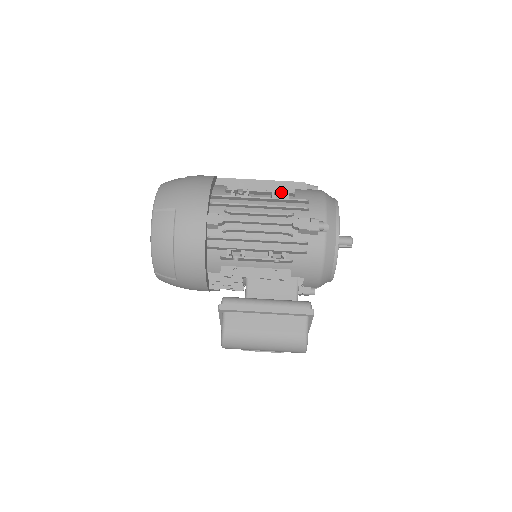
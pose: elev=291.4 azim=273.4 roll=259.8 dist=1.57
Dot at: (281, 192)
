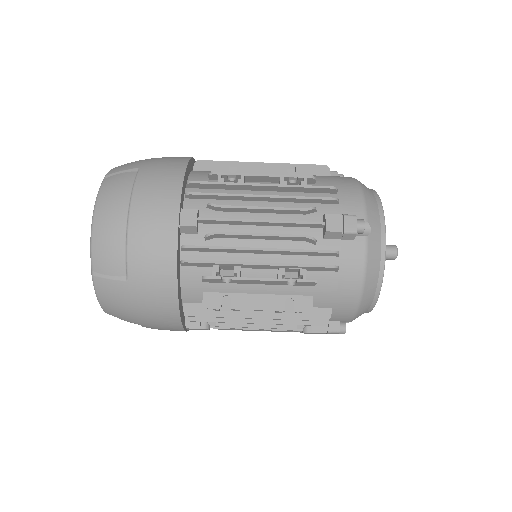
Dot at: (292, 290)
